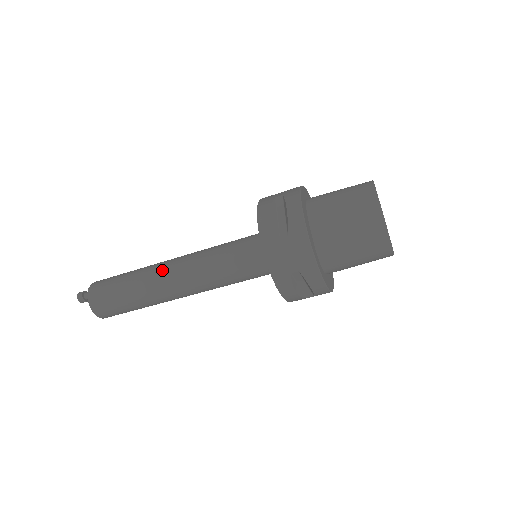
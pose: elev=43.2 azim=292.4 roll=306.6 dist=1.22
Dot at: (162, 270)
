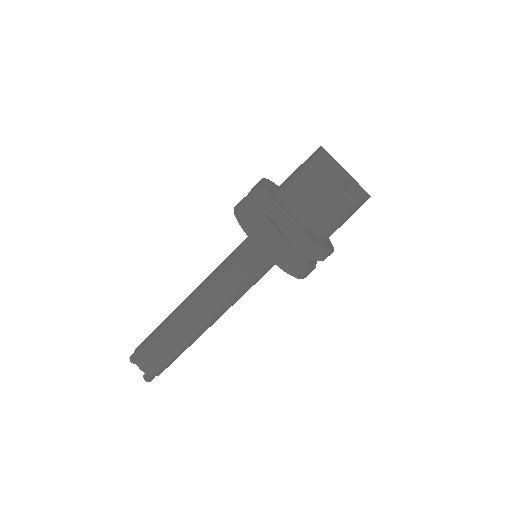
Dot at: occluded
